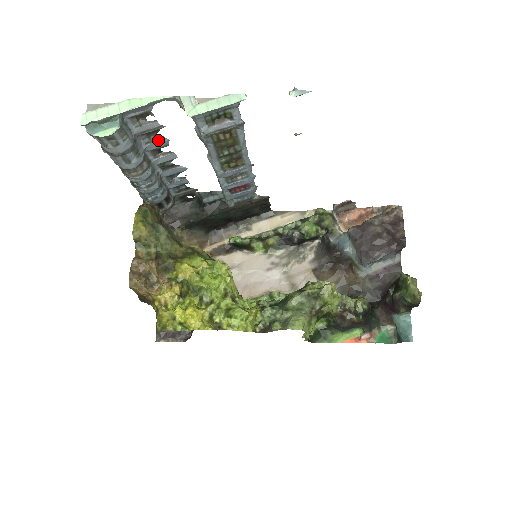
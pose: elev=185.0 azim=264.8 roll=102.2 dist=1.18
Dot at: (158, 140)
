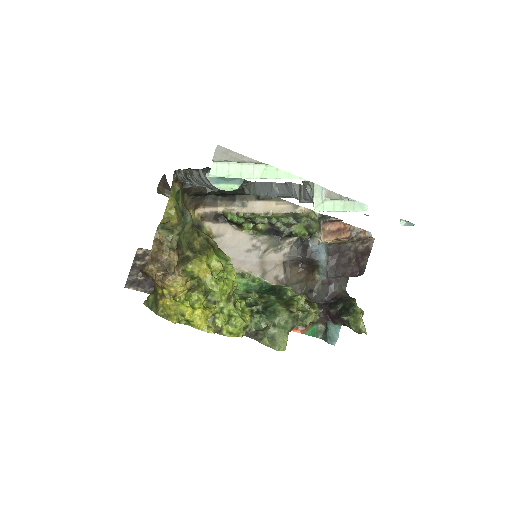
Dot at: occluded
